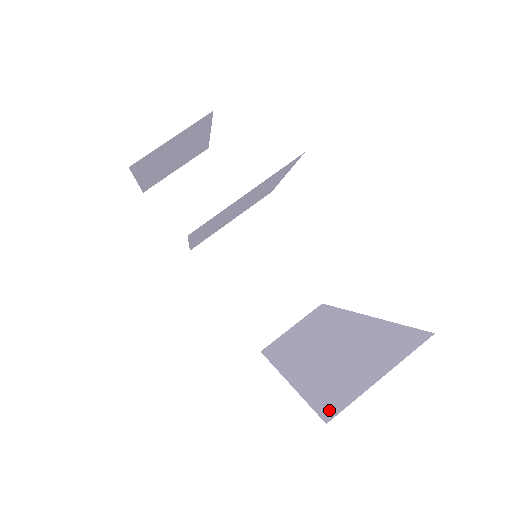
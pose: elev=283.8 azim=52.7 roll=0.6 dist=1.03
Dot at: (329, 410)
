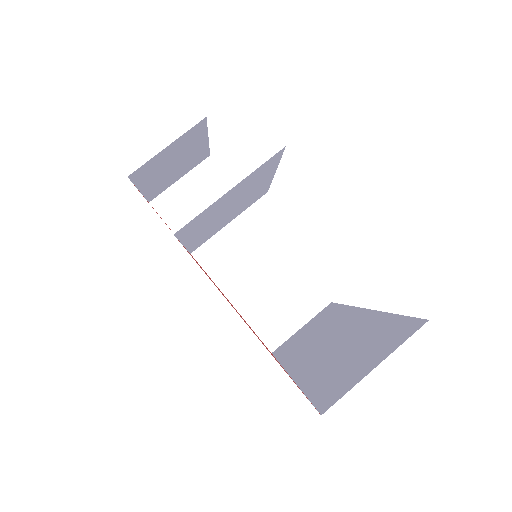
Dot at: (325, 402)
